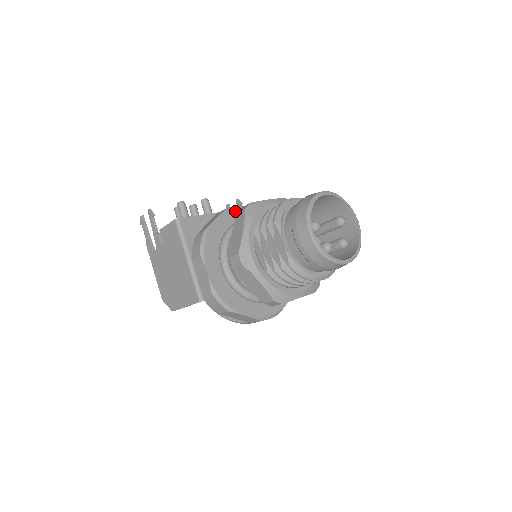
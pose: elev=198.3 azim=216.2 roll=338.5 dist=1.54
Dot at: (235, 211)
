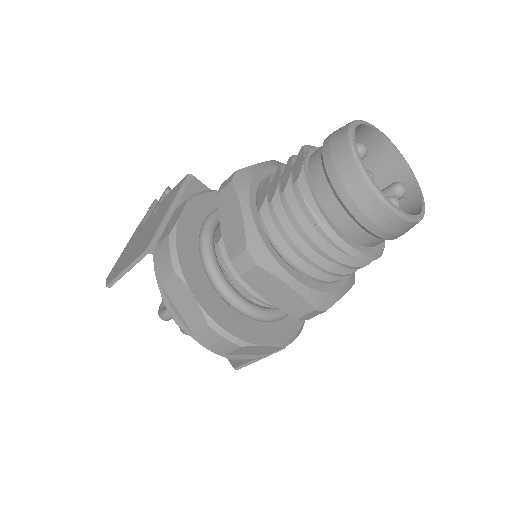
Dot at: occluded
